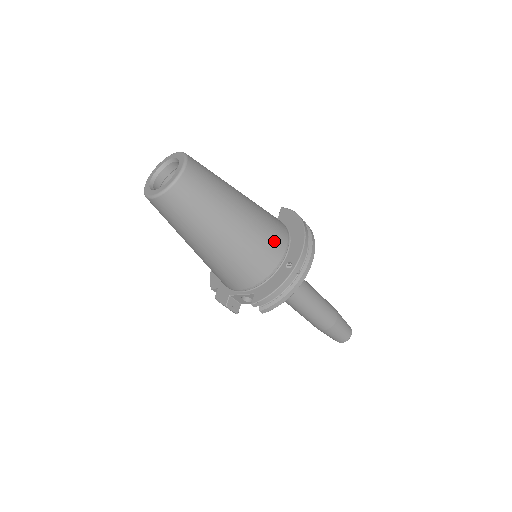
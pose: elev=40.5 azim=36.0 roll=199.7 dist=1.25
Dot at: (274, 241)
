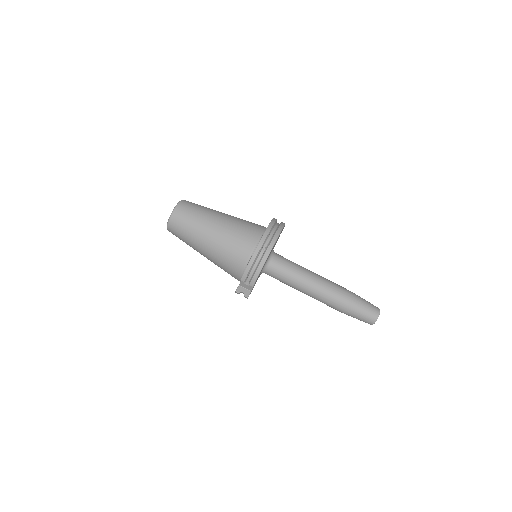
Dot at: (247, 234)
